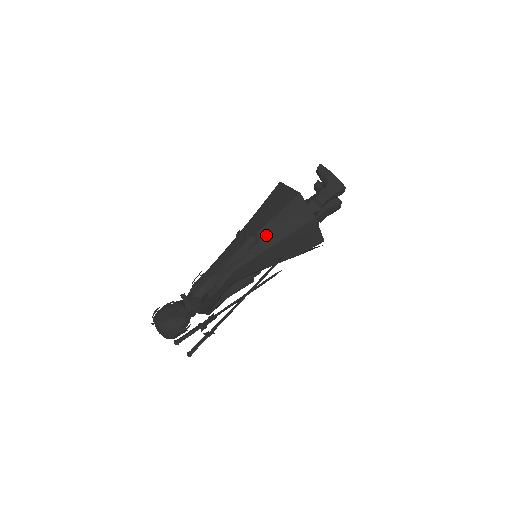
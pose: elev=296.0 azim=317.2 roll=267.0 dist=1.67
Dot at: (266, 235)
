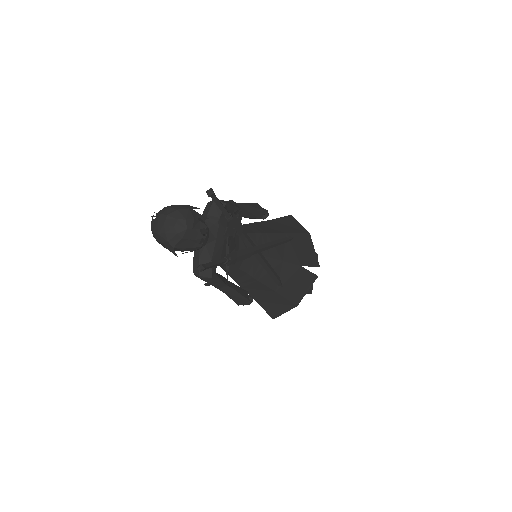
Dot at: (270, 226)
